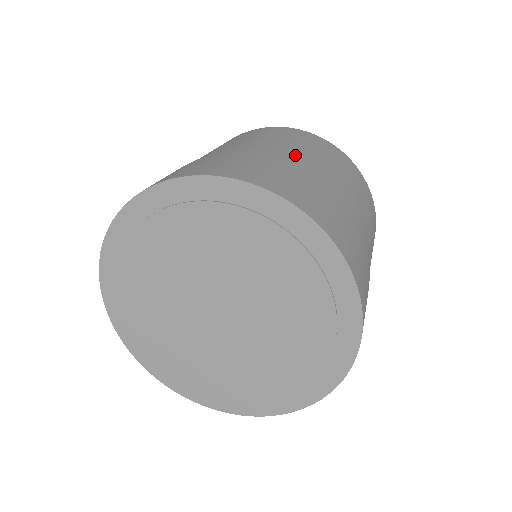
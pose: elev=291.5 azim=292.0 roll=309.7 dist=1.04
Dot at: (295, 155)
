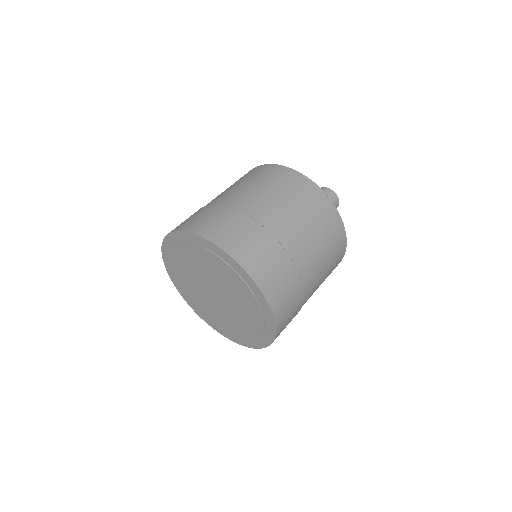
Dot at: (311, 263)
